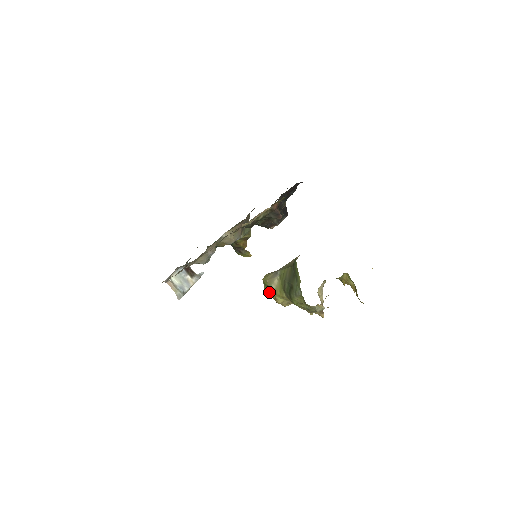
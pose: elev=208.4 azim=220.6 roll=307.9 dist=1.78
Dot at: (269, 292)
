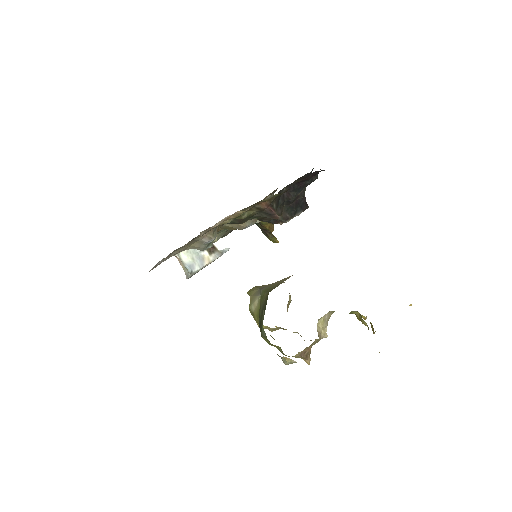
Dot at: occluded
